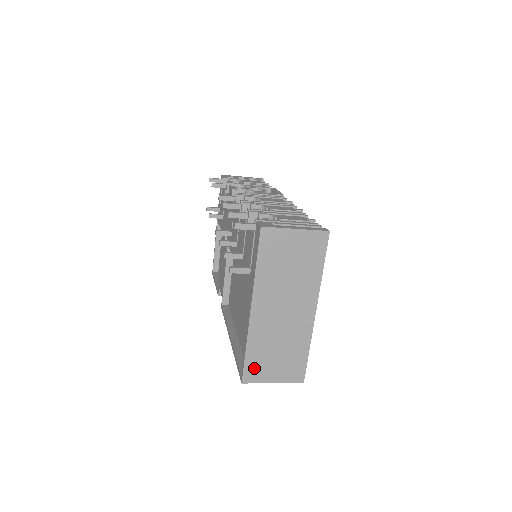
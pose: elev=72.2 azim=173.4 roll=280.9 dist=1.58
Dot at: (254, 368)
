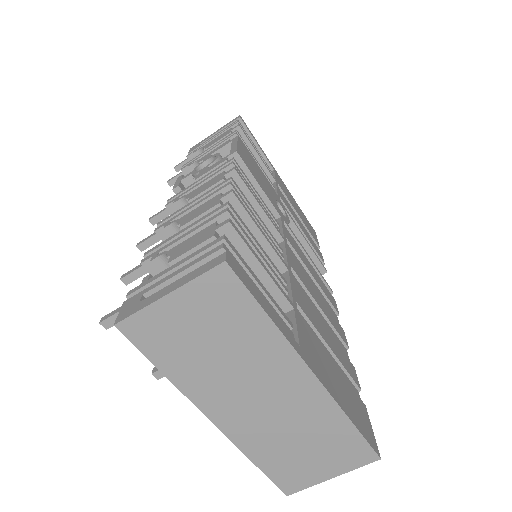
Dot at: (287, 475)
